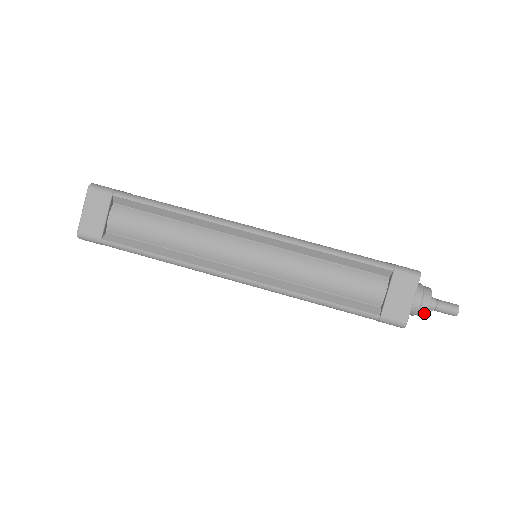
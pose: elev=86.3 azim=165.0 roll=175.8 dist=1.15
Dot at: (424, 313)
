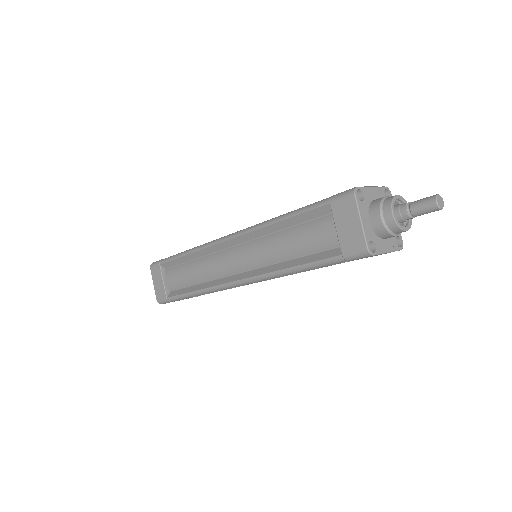
Dot at: (396, 227)
